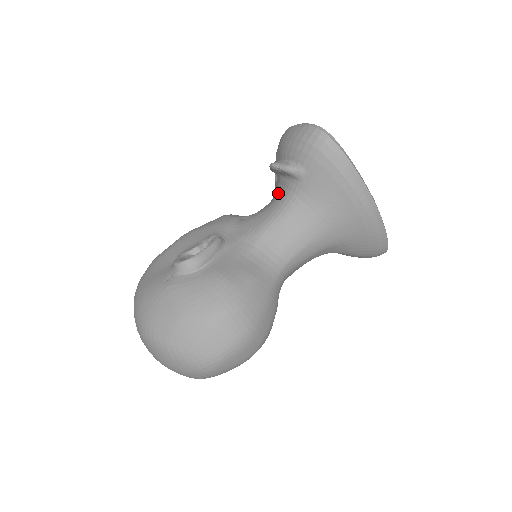
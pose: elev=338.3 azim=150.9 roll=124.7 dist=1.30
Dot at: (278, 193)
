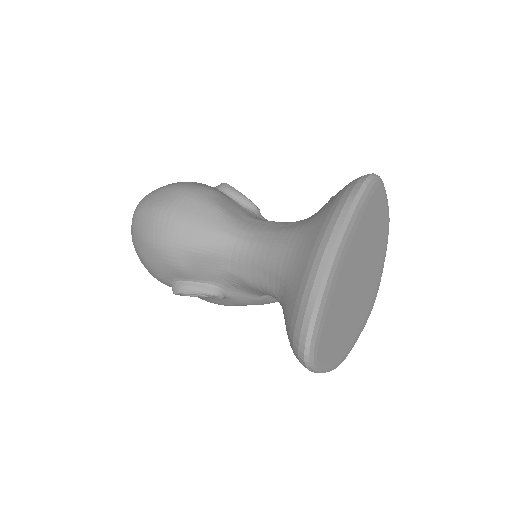
Dot at: occluded
